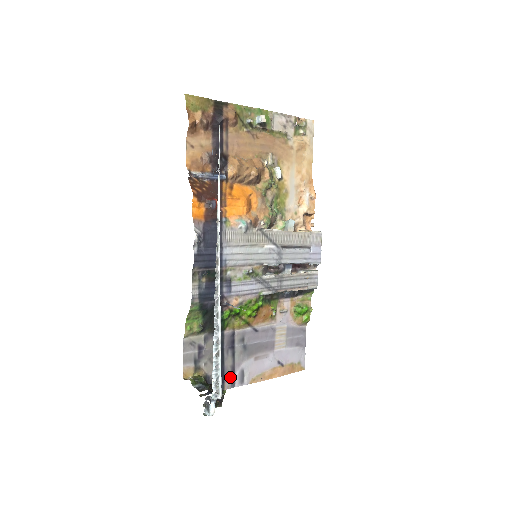
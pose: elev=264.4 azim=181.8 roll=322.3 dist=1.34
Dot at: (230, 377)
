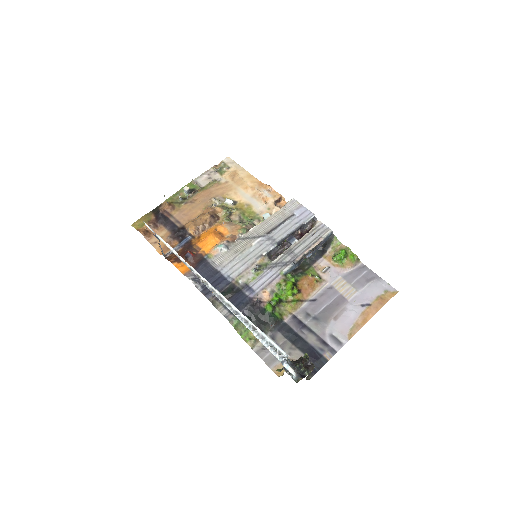
Dot at: (324, 348)
